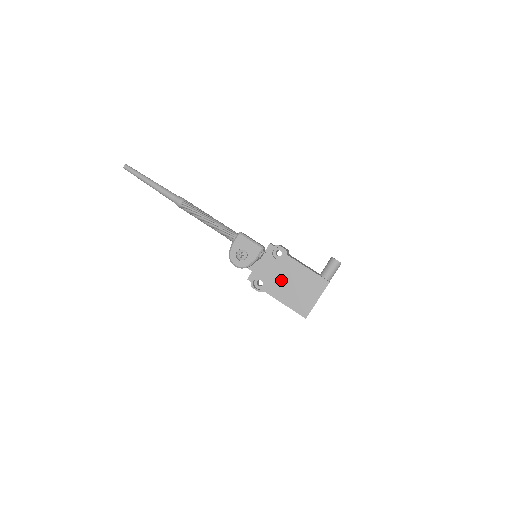
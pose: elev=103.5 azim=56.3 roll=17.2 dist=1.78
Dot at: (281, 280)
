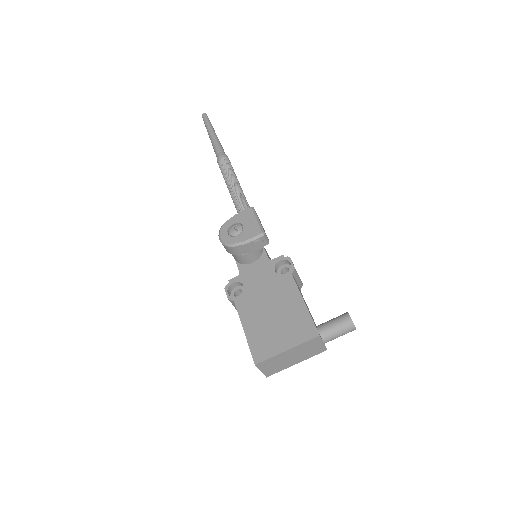
Dot at: (263, 299)
